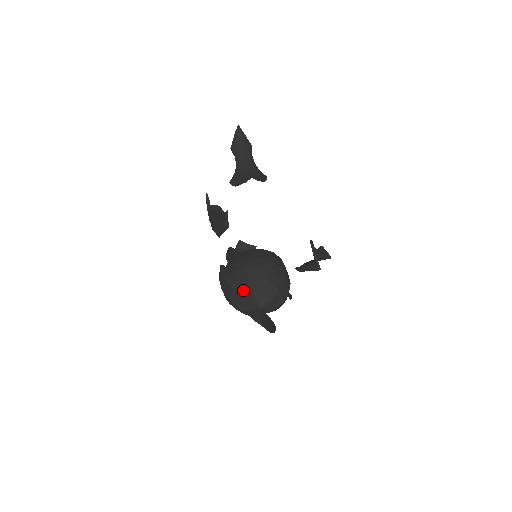
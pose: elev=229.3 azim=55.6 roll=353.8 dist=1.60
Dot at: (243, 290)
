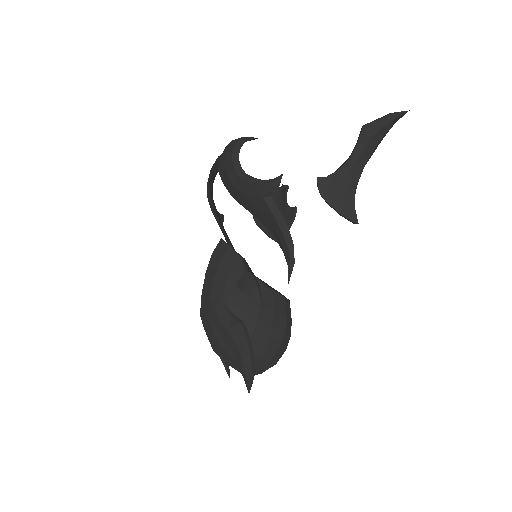
Dot at: occluded
